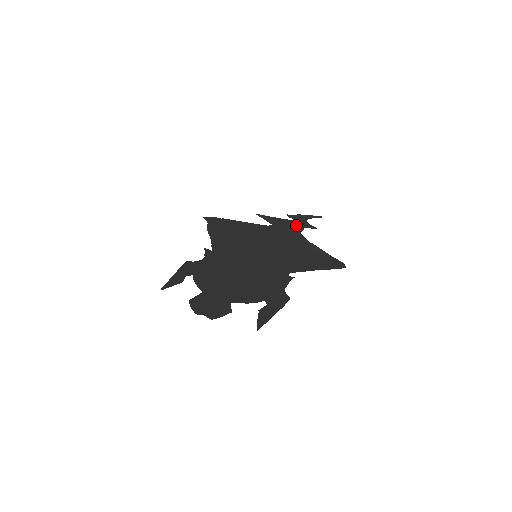
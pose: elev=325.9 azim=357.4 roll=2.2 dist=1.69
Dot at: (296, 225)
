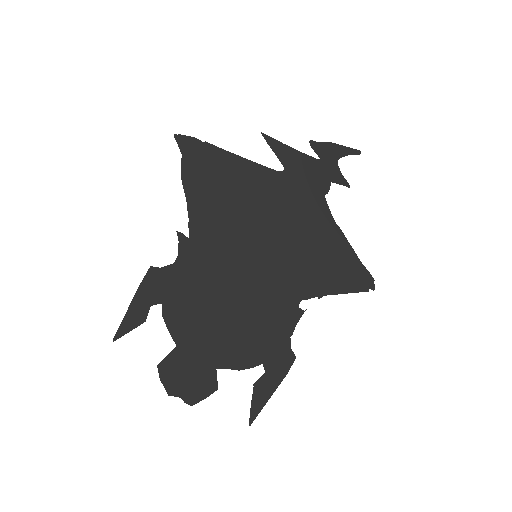
Dot at: (321, 174)
